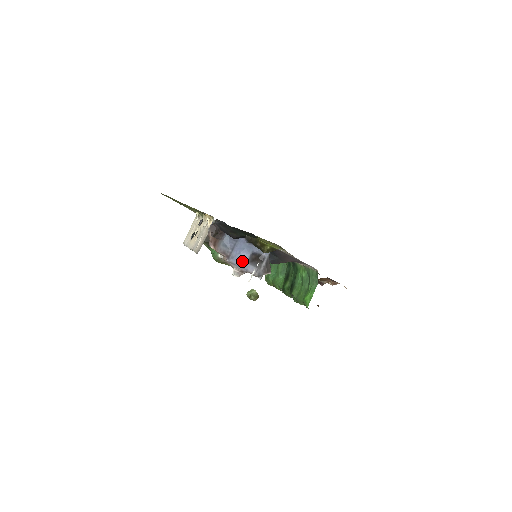
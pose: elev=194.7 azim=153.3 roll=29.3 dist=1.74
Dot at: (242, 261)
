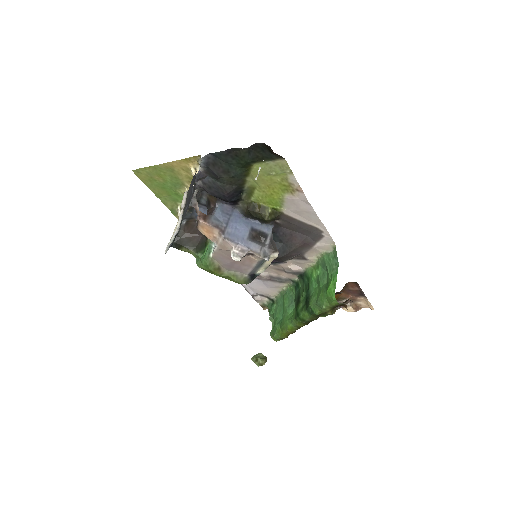
Dot at: (241, 237)
